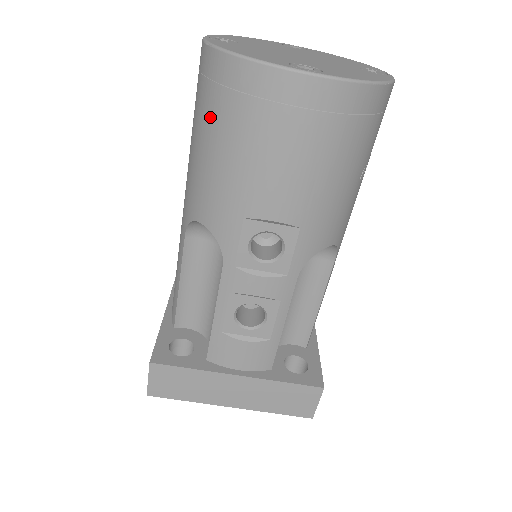
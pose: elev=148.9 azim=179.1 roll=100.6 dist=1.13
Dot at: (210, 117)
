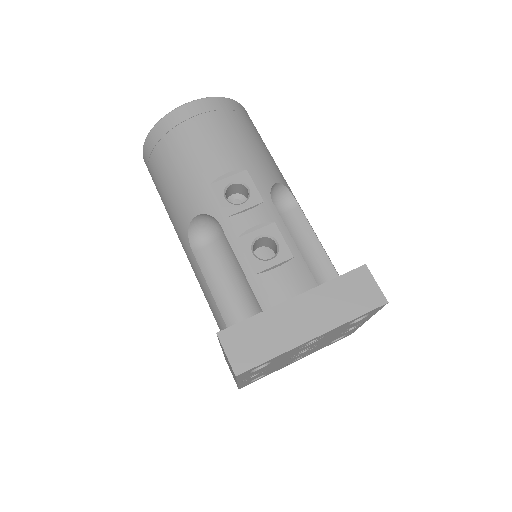
Dot at: (162, 163)
